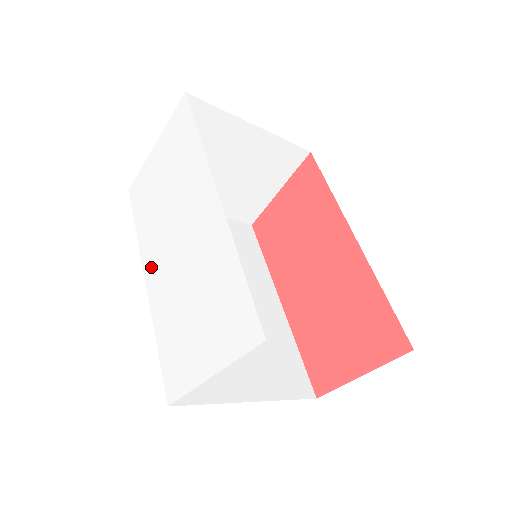
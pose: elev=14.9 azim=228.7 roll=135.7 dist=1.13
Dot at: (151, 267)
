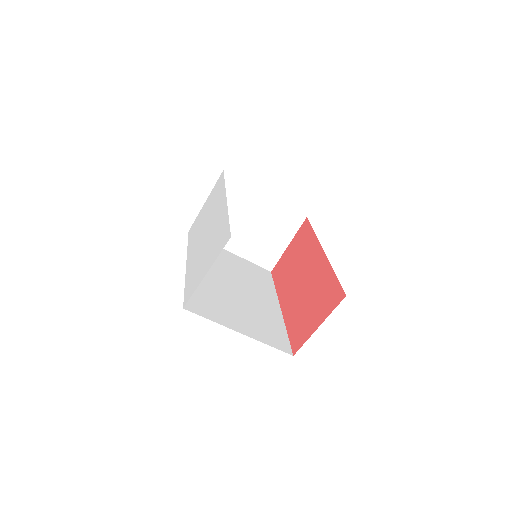
Dot at: (191, 255)
